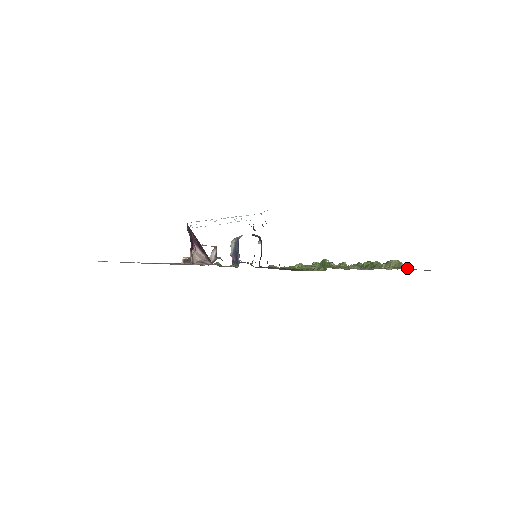
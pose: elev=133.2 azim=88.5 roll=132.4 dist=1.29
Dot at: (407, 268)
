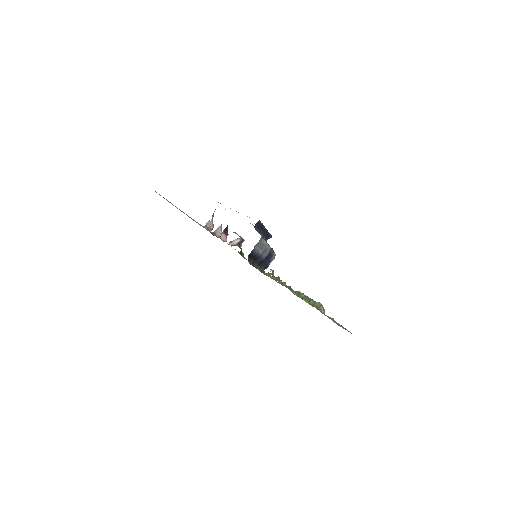
Dot at: (324, 313)
